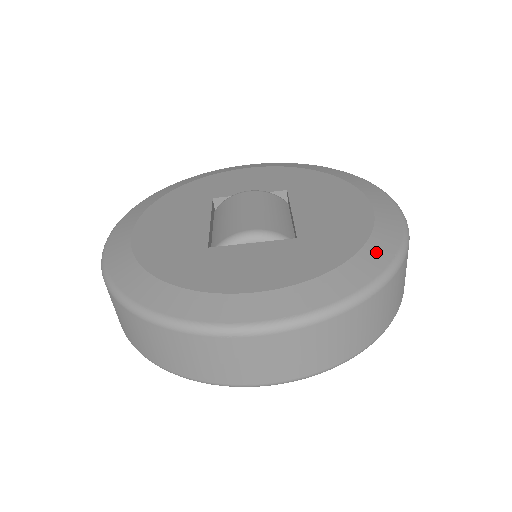
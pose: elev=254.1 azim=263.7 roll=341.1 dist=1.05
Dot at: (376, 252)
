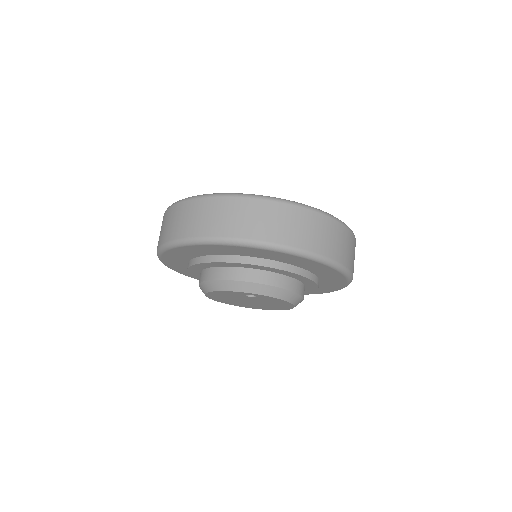
Dot at: occluded
